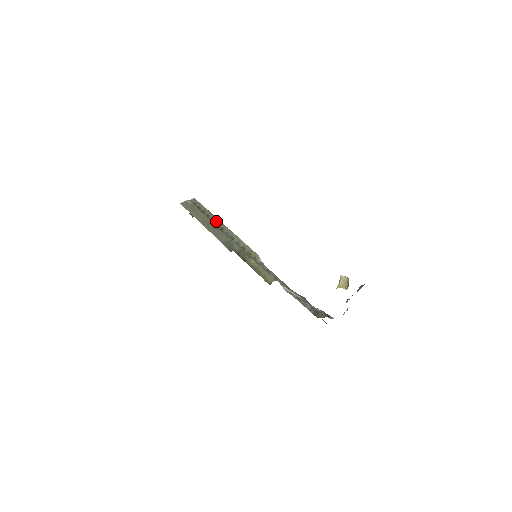
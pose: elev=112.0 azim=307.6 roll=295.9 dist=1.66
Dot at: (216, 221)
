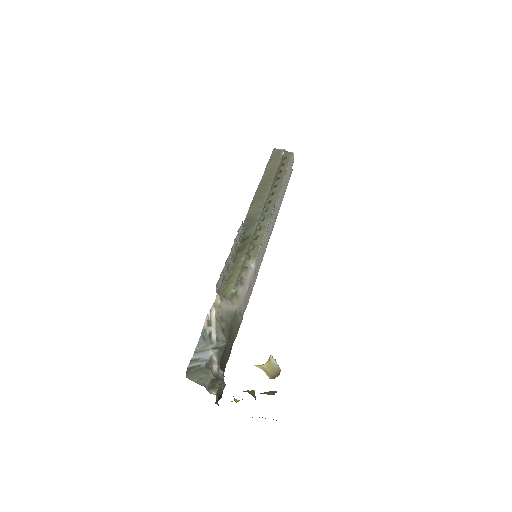
Dot at: (275, 190)
